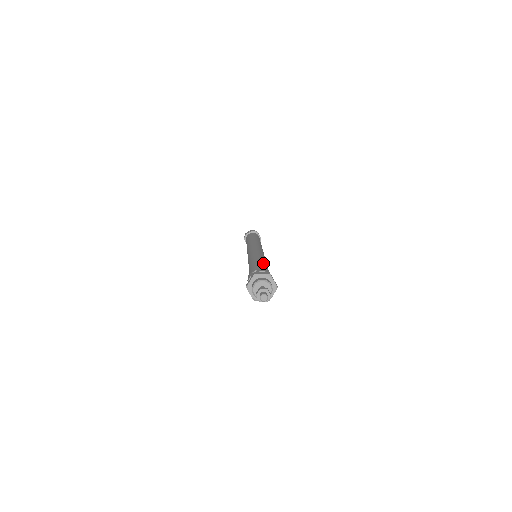
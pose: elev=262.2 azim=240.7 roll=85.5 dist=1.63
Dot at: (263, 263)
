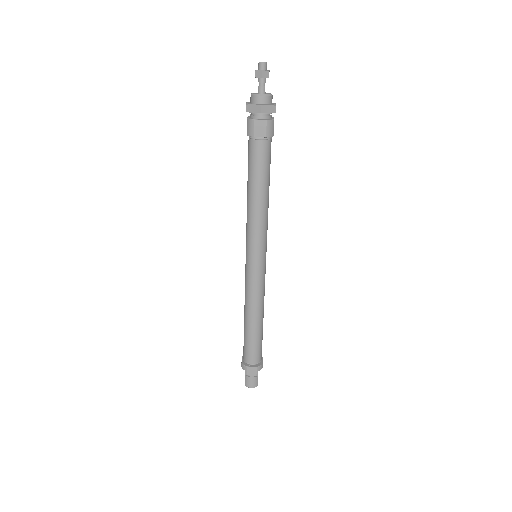
Dot at: occluded
